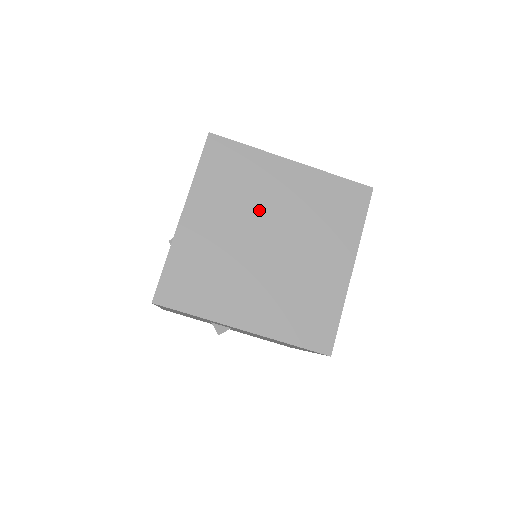
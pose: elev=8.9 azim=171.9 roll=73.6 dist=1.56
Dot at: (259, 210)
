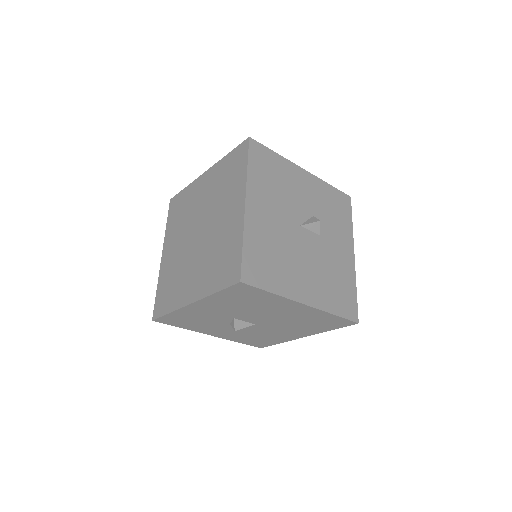
Dot at: (193, 218)
